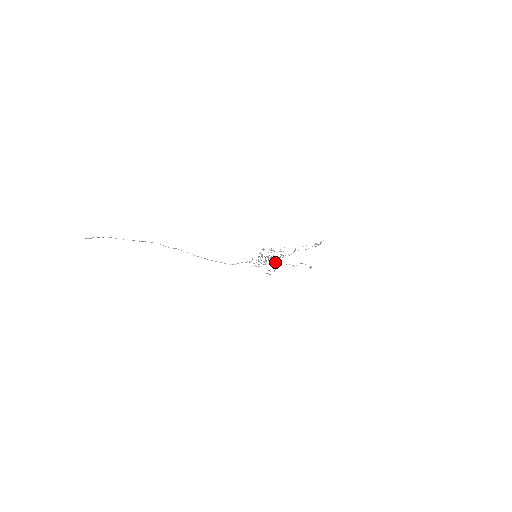
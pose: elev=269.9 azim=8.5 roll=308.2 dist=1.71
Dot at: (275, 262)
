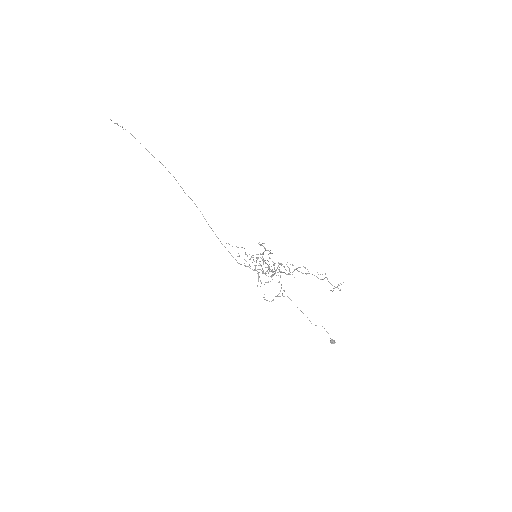
Dot at: (281, 288)
